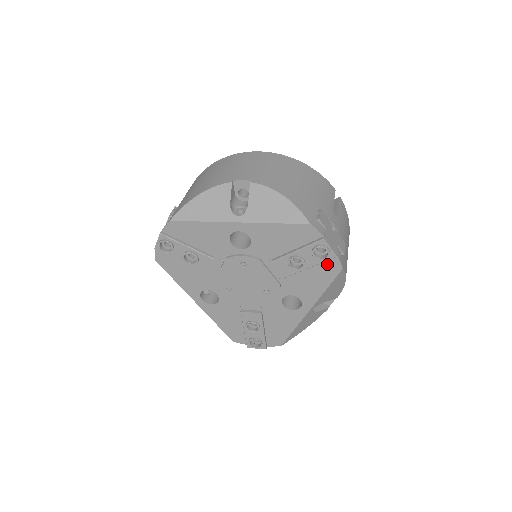
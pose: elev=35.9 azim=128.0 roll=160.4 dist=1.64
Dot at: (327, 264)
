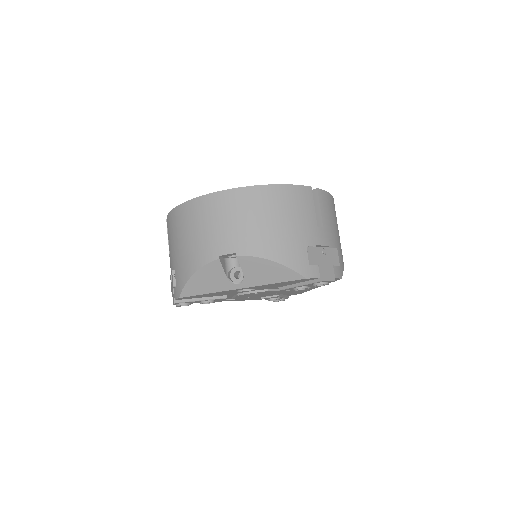
Dot at: occluded
